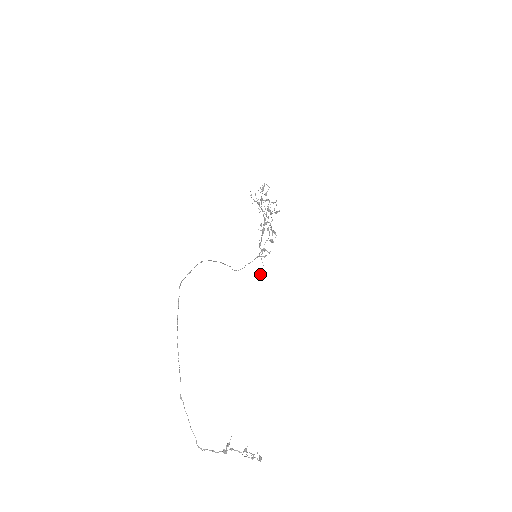
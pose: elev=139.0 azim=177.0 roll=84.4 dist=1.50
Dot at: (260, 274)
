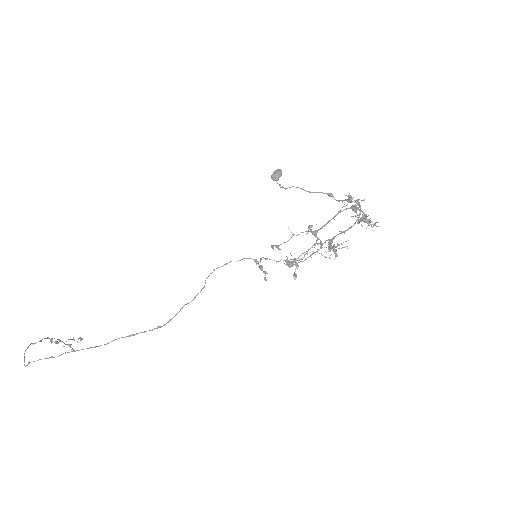
Dot at: (272, 175)
